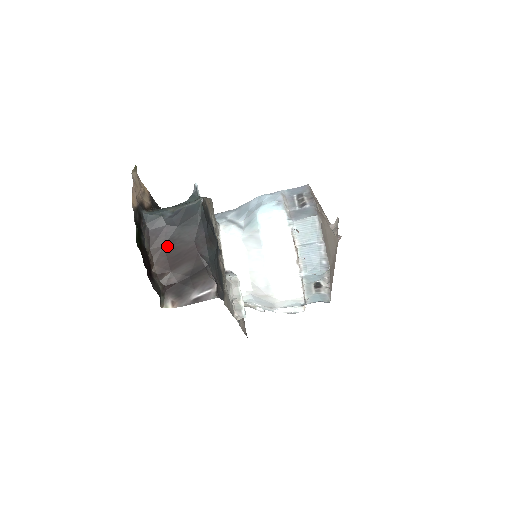
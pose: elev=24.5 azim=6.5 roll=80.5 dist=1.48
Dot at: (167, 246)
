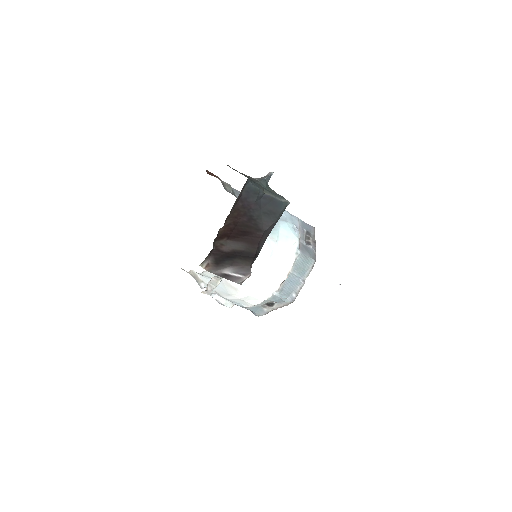
Dot at: (244, 219)
